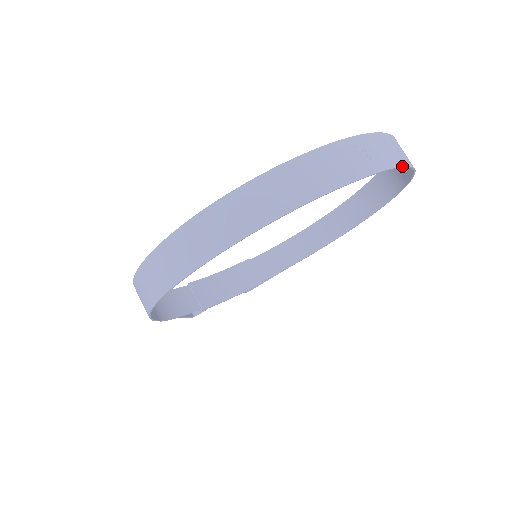
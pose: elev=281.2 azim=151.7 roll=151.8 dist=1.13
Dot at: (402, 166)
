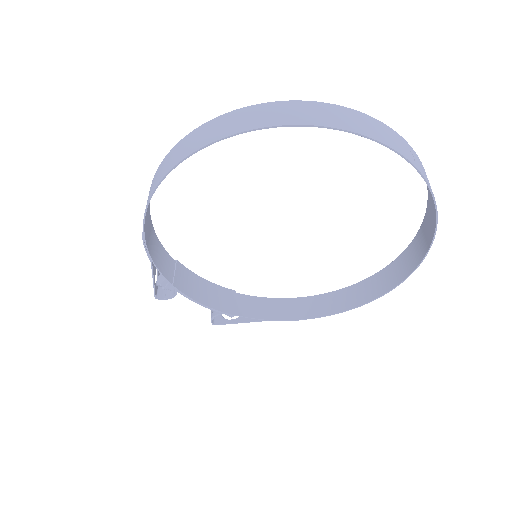
Dot at: (433, 195)
